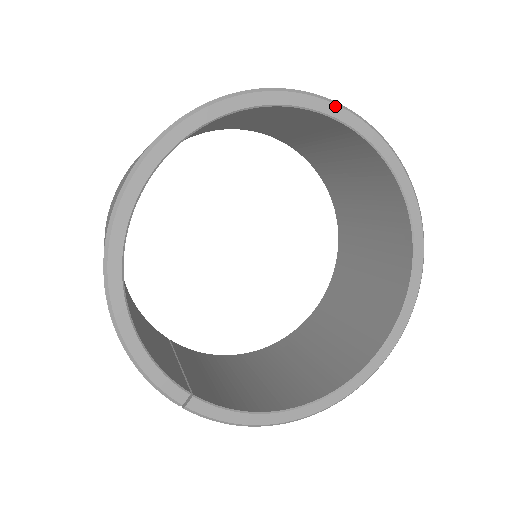
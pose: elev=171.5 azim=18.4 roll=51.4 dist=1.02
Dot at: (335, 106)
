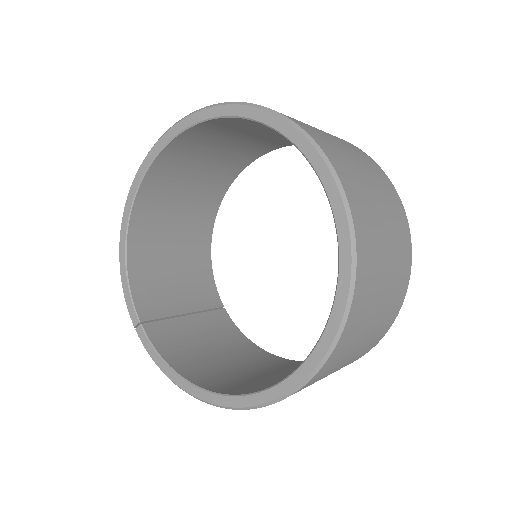
Dot at: (284, 122)
